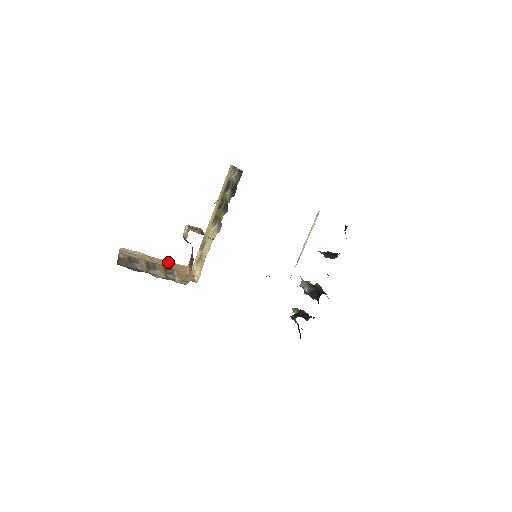
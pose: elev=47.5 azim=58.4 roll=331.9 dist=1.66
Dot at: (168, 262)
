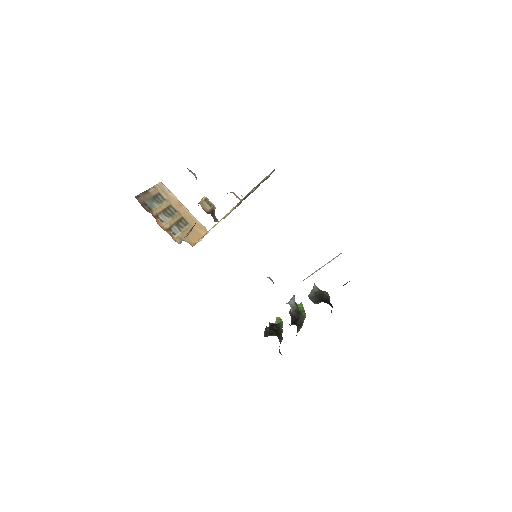
Dot at: (191, 215)
